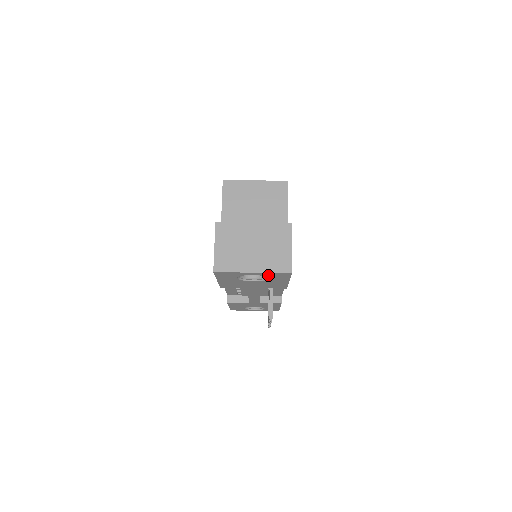
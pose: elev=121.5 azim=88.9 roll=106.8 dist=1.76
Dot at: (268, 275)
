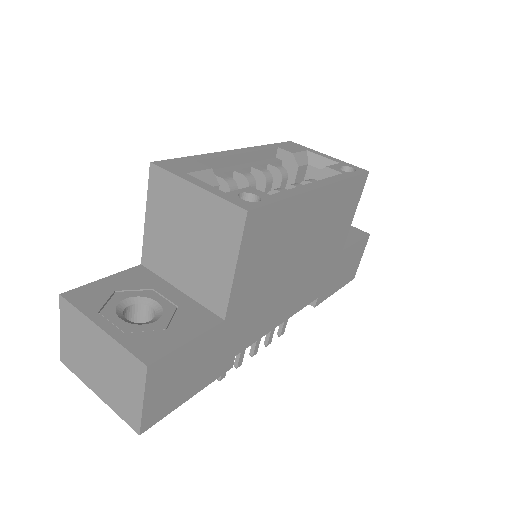
Dot at: occluded
